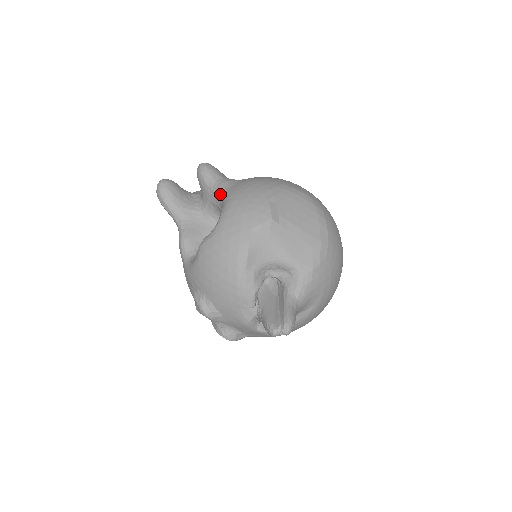
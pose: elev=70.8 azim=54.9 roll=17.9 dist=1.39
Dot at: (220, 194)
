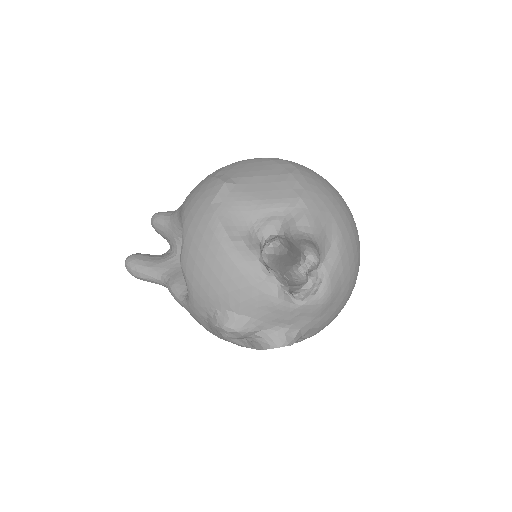
Dot at: (177, 218)
